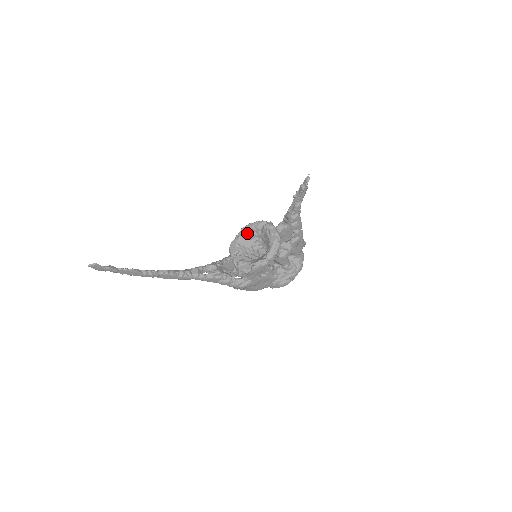
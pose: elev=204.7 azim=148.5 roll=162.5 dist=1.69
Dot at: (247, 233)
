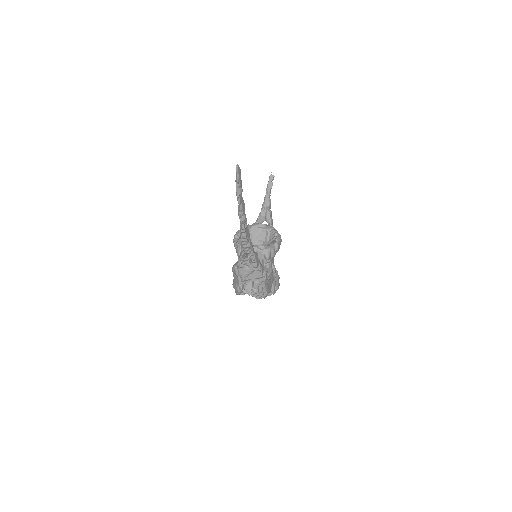
Dot at: occluded
